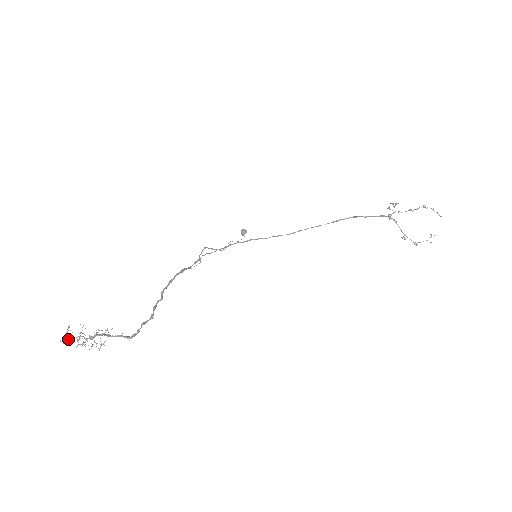
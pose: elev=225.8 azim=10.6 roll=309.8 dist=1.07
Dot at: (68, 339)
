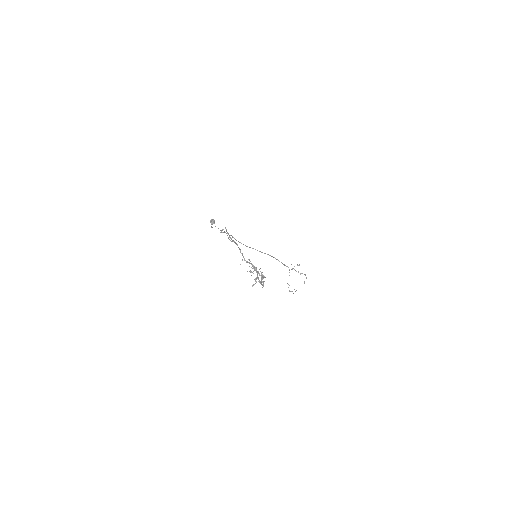
Dot at: (255, 270)
